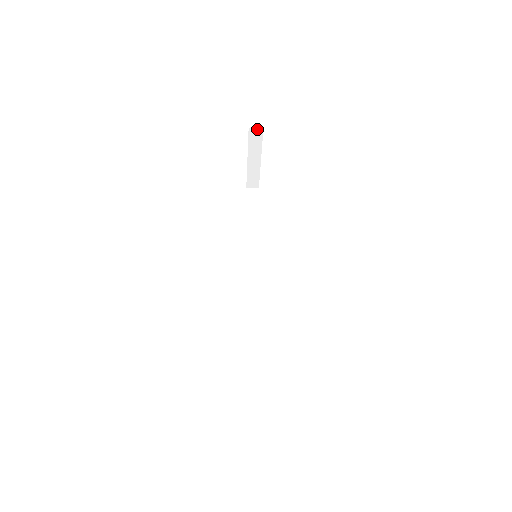
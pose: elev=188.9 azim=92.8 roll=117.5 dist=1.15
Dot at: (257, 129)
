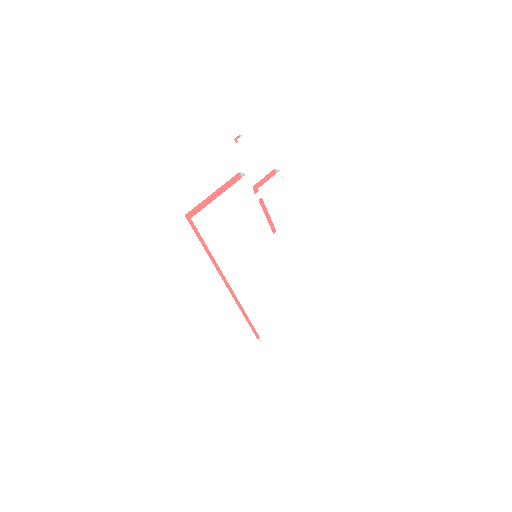
Dot at: occluded
